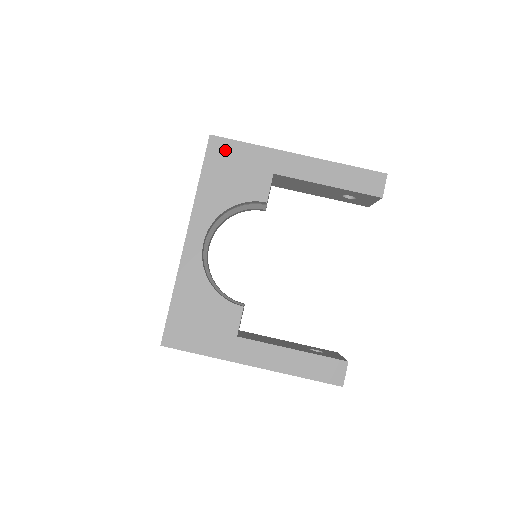
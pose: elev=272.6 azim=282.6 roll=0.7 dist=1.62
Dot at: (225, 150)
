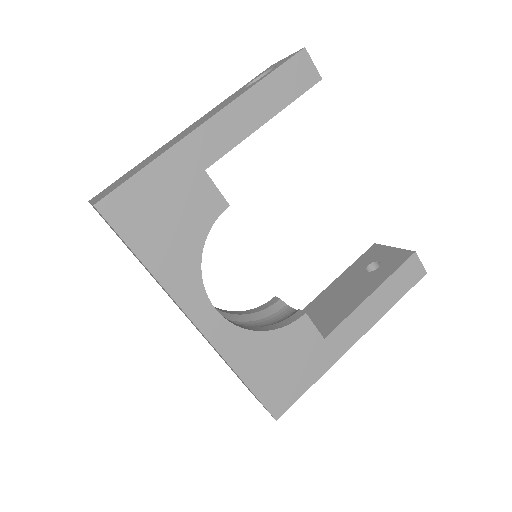
Dot at: (130, 203)
